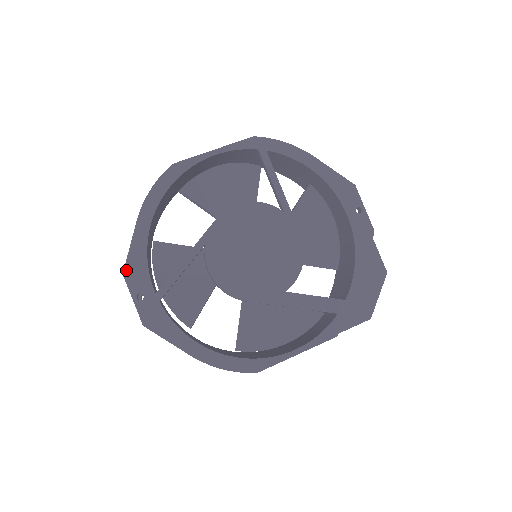
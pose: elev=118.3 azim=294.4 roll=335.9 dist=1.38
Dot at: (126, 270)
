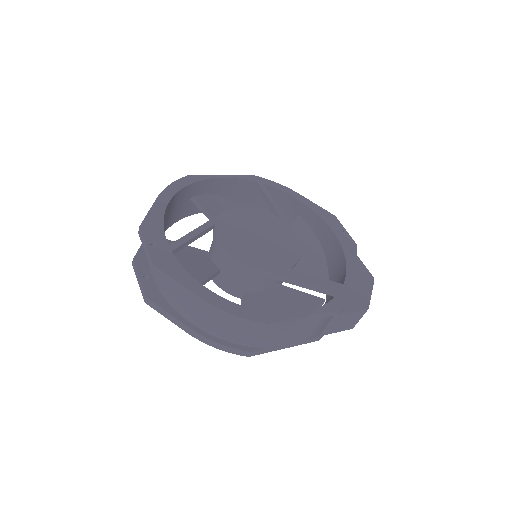
Dot at: (143, 225)
